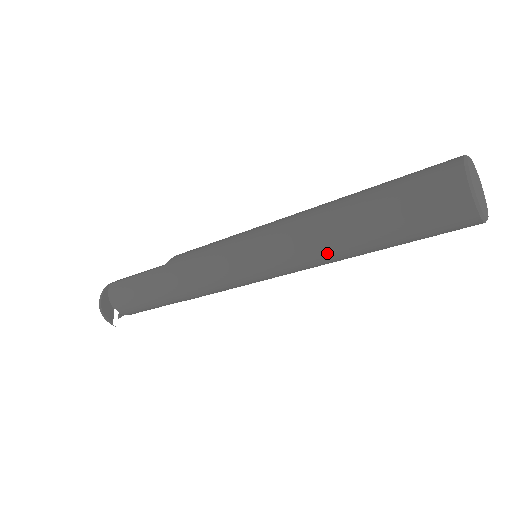
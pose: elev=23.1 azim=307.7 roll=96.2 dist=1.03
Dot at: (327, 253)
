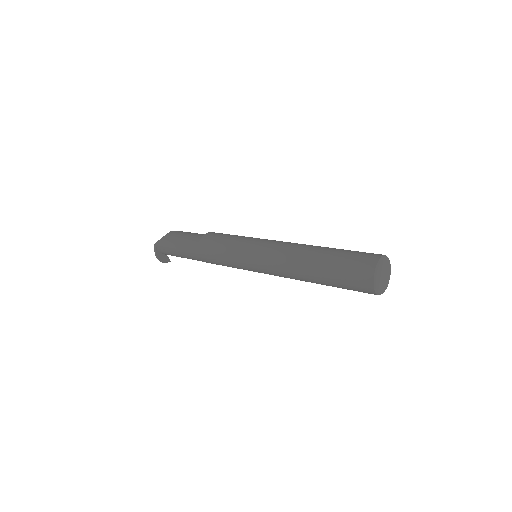
Dot at: occluded
